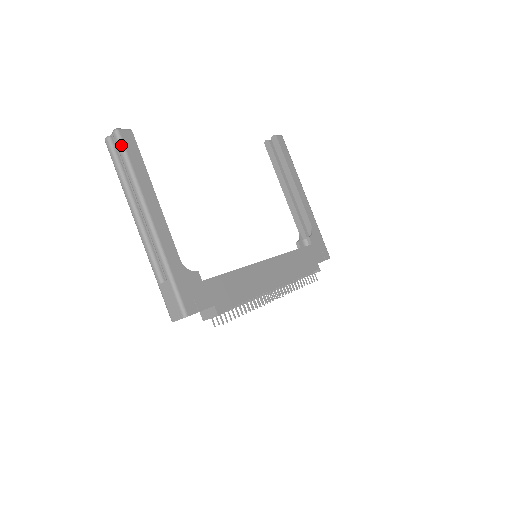
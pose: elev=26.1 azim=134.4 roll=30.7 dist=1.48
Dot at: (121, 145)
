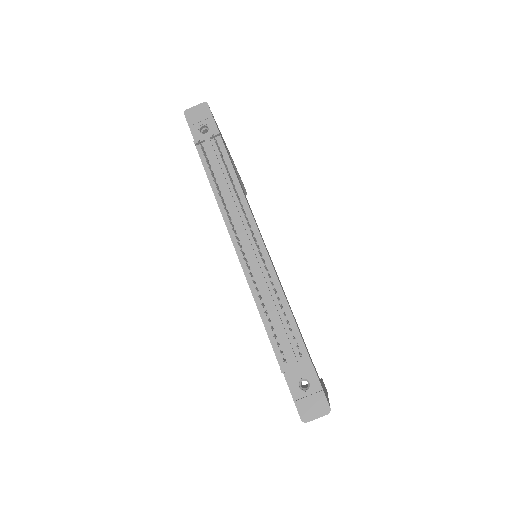
Dot at: occluded
